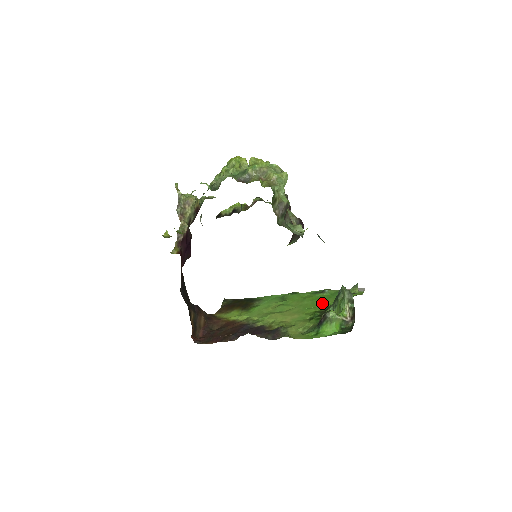
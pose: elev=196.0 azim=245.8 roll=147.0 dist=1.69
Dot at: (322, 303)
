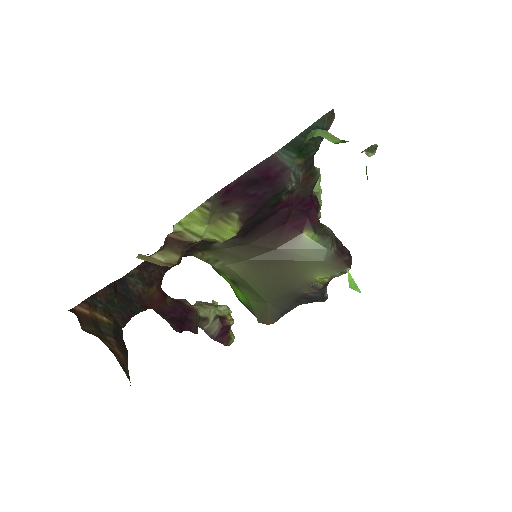
Dot at: (351, 278)
